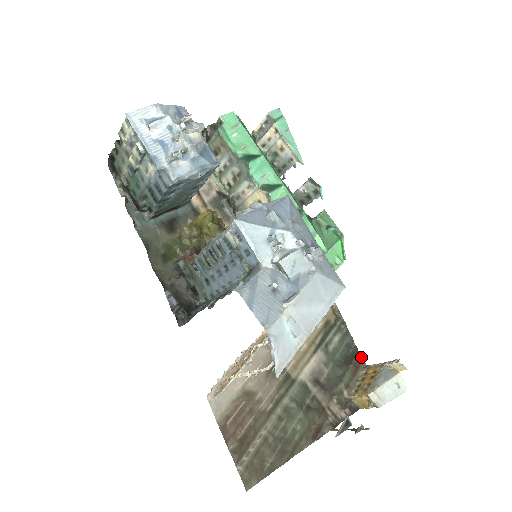
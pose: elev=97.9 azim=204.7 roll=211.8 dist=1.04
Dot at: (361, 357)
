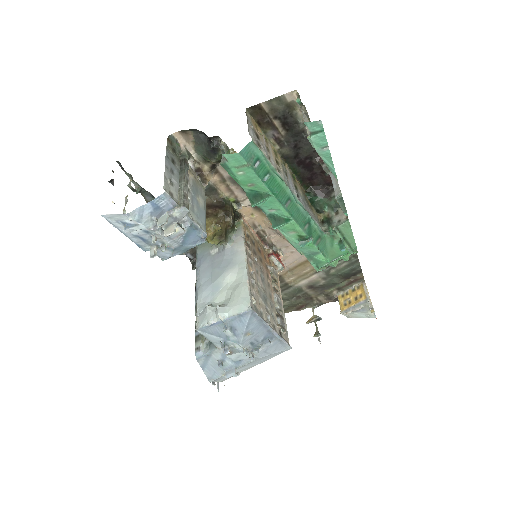
Dot at: (361, 276)
